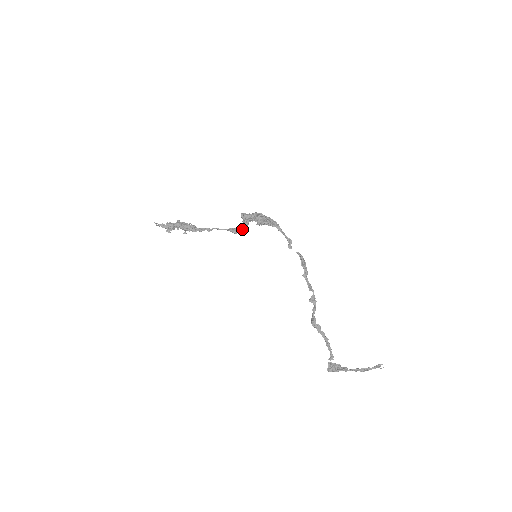
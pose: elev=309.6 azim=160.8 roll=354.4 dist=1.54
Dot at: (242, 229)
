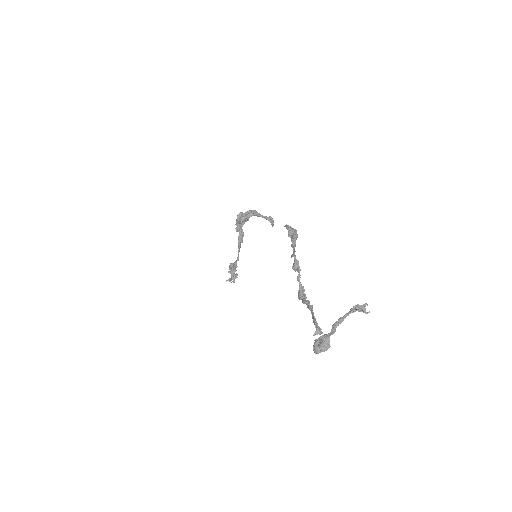
Dot at: (239, 238)
